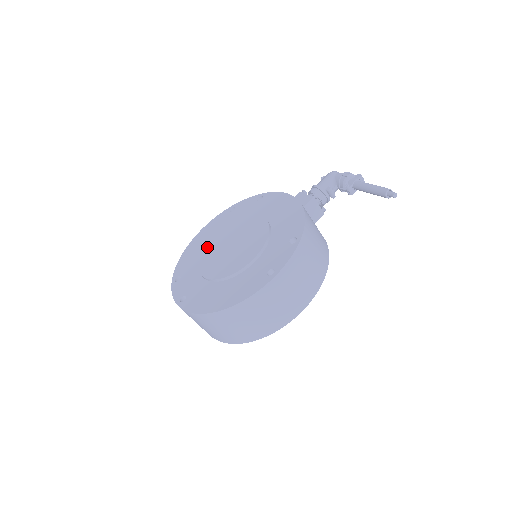
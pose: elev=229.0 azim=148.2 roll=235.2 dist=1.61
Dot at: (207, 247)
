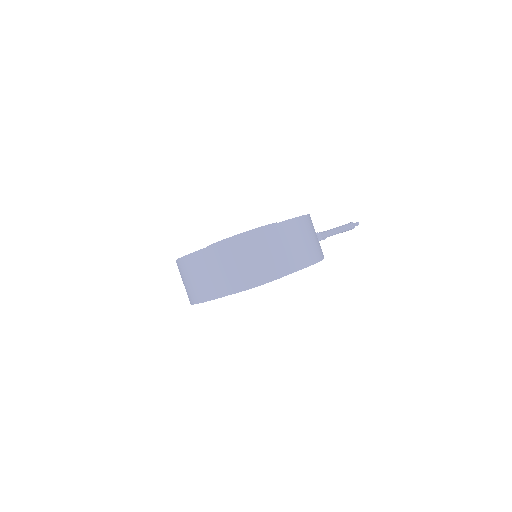
Dot at: occluded
